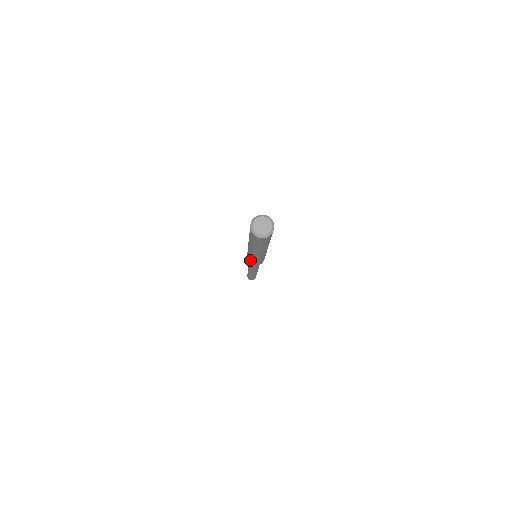
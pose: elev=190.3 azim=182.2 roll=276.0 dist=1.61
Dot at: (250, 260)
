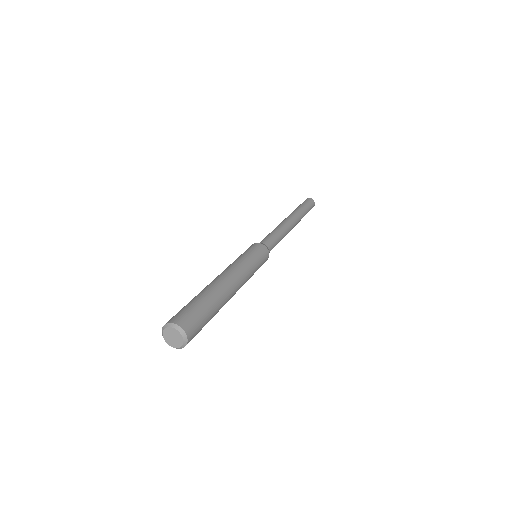
Dot at: occluded
